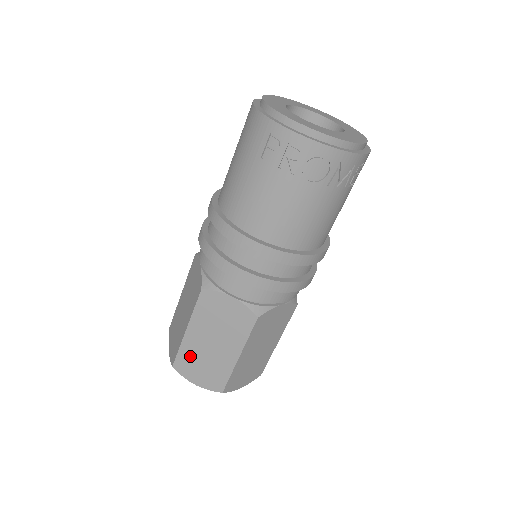
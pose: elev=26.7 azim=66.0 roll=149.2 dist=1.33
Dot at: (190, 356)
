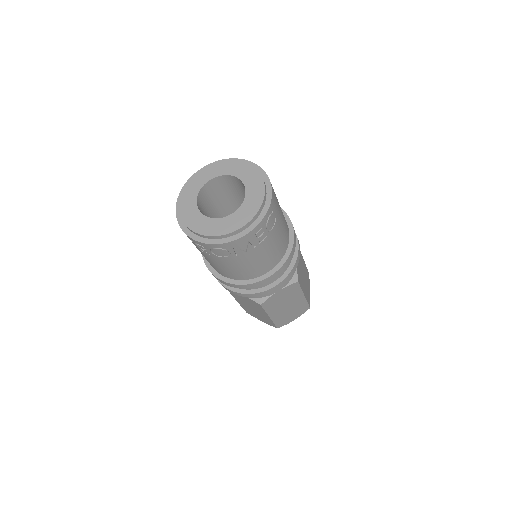
Dot at: (249, 311)
